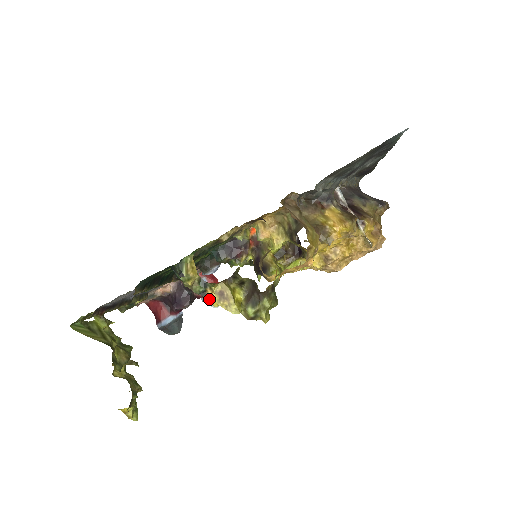
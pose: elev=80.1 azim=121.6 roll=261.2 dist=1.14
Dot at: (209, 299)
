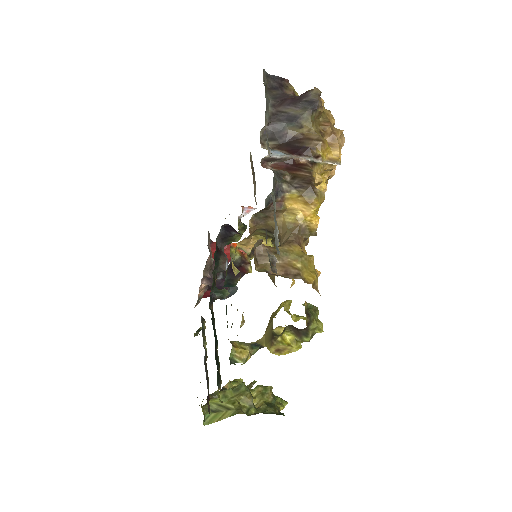
Dot at: occluded
